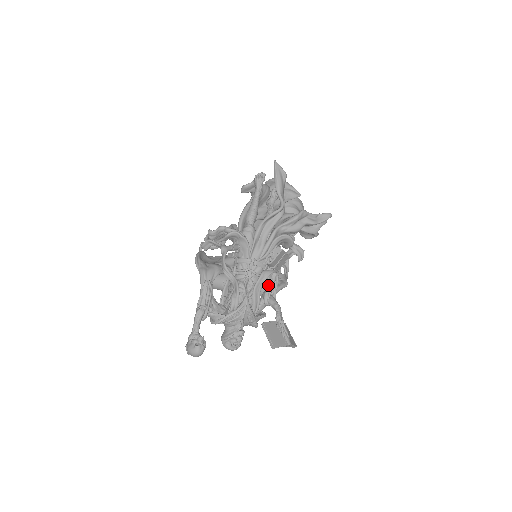
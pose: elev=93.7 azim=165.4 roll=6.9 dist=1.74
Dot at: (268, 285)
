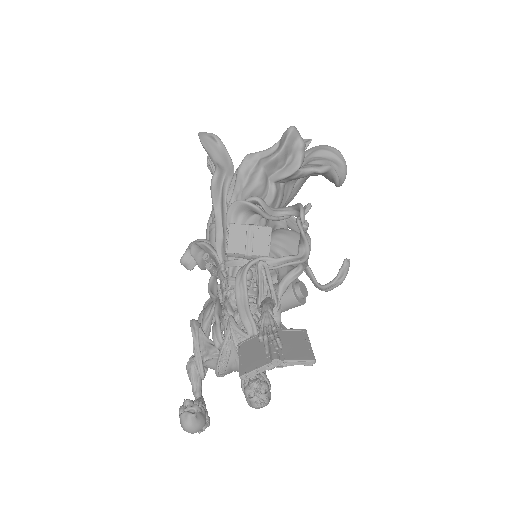
Dot at: (256, 285)
